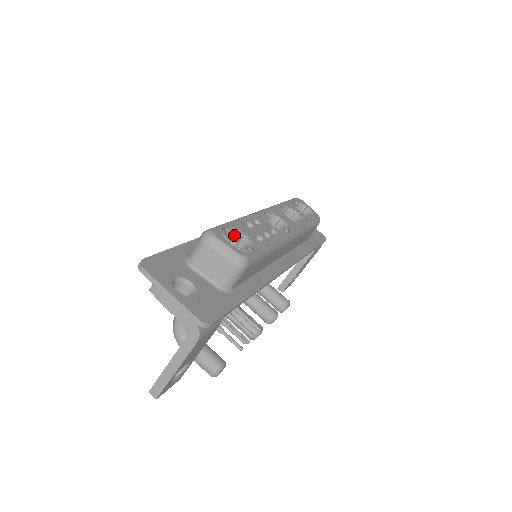
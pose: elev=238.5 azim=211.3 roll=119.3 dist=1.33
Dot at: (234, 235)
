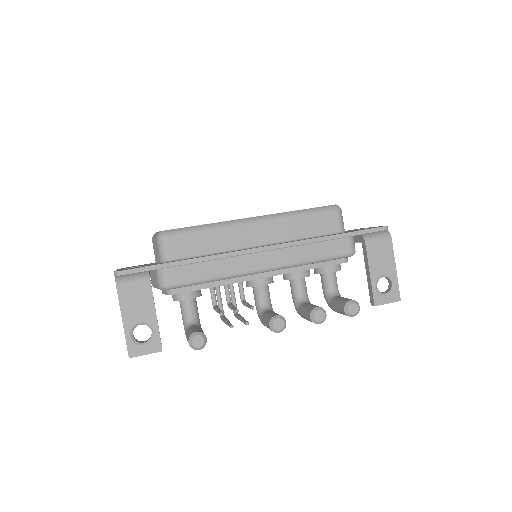
Dot at: occluded
